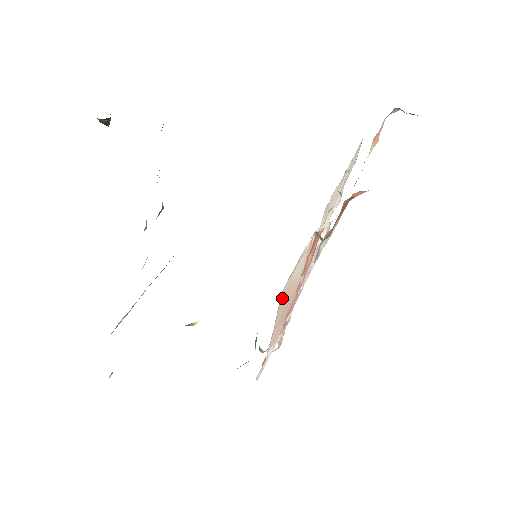
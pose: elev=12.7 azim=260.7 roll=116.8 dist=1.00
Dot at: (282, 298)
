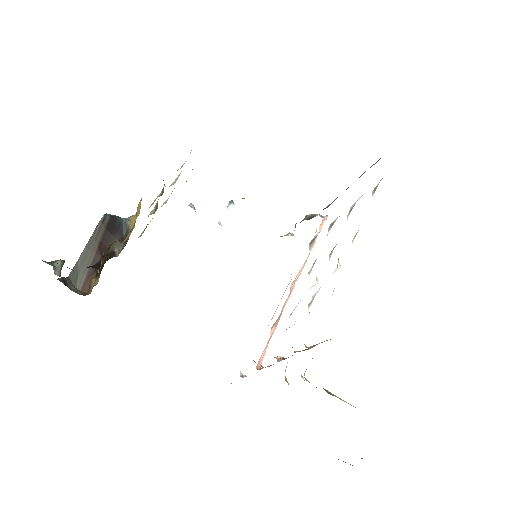
Dot at: occluded
